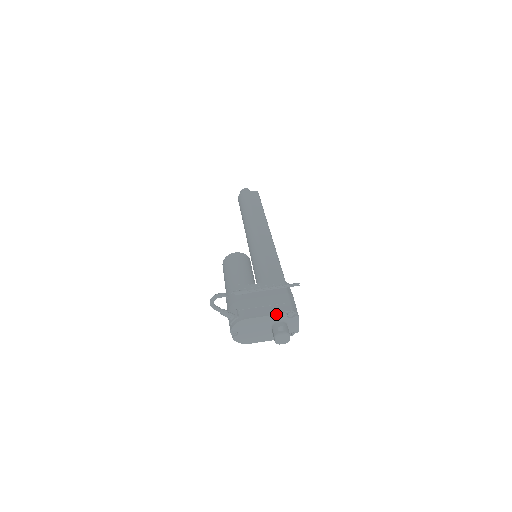
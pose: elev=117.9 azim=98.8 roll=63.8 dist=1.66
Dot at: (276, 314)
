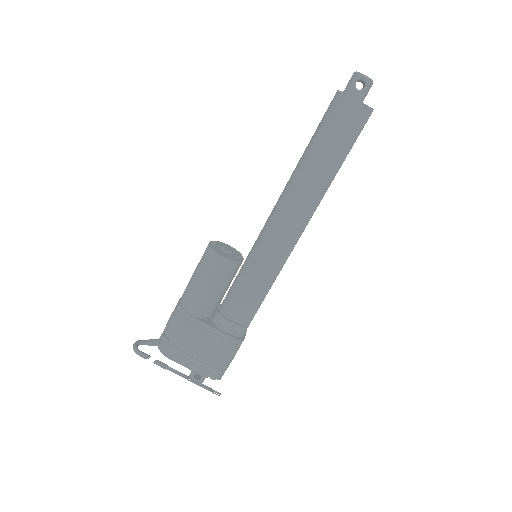
Dot at: (197, 373)
